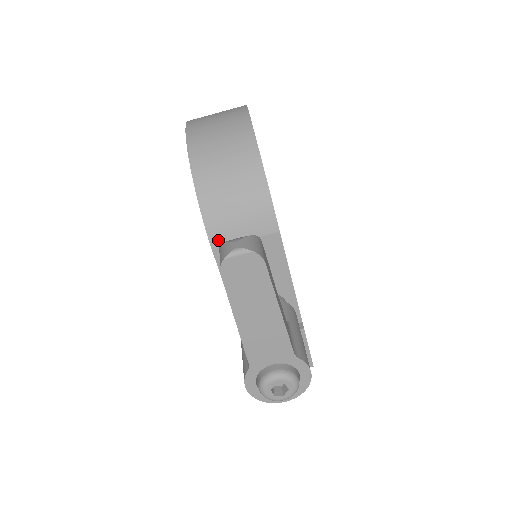
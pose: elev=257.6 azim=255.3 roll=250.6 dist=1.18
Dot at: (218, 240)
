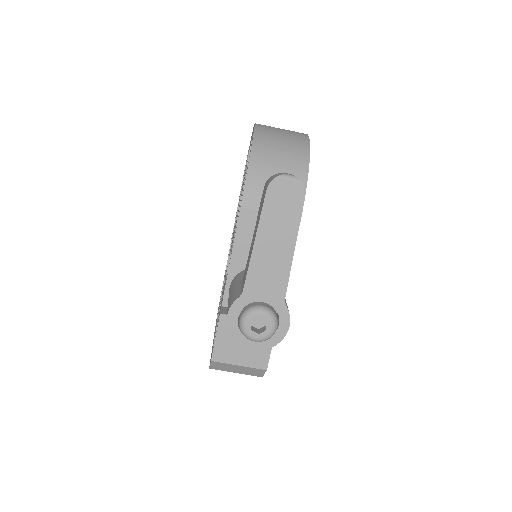
Dot at: (249, 202)
